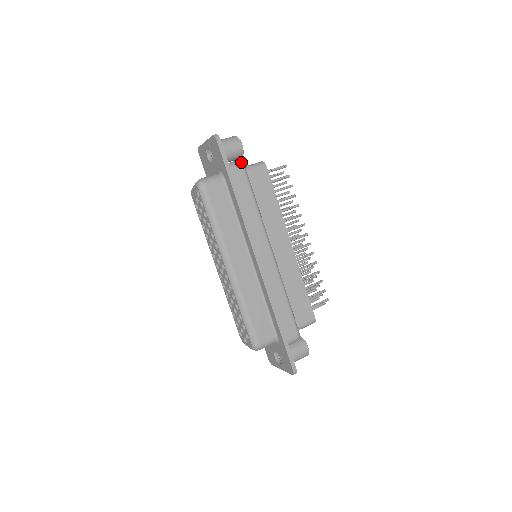
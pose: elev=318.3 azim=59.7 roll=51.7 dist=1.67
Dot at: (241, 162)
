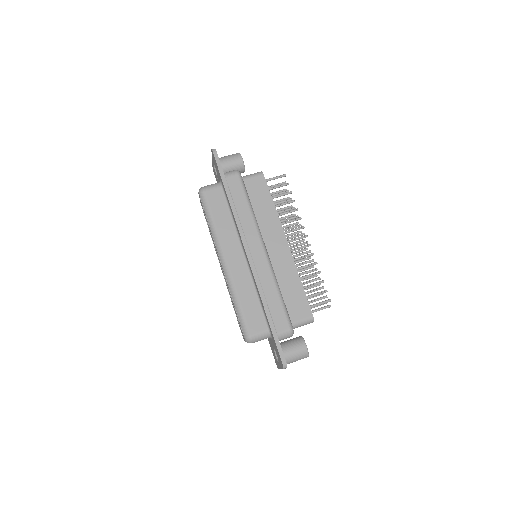
Dot at: (237, 170)
